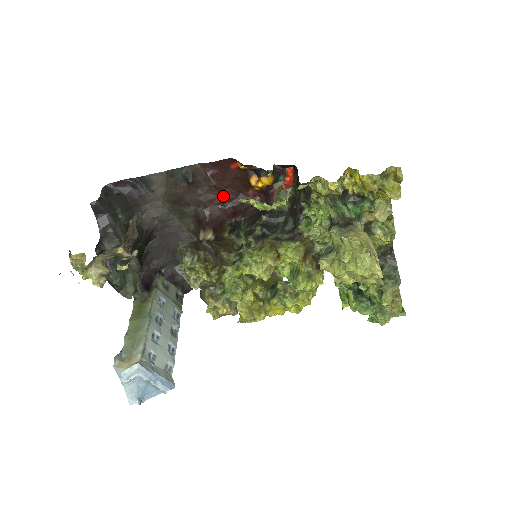
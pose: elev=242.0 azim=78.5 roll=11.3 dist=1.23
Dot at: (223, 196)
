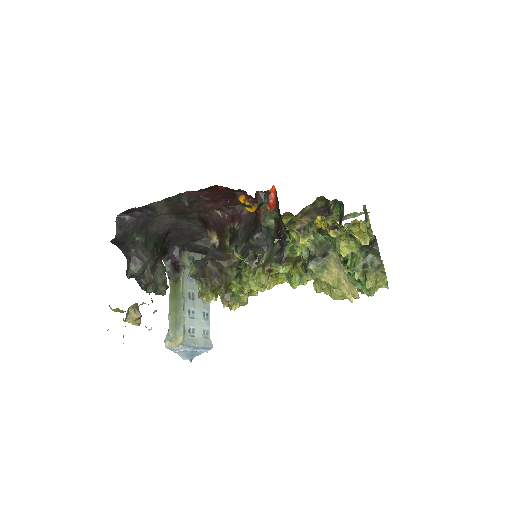
Dot at: (219, 204)
